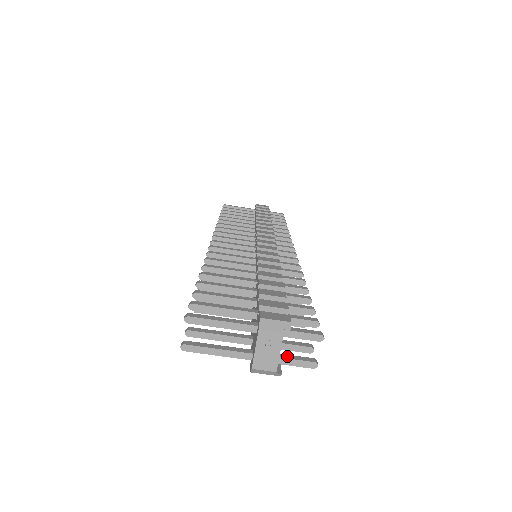
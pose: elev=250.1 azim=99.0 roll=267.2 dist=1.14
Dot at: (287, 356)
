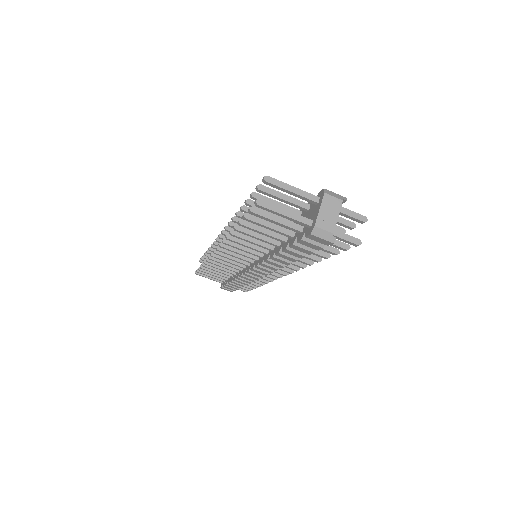
Dot at: (338, 231)
